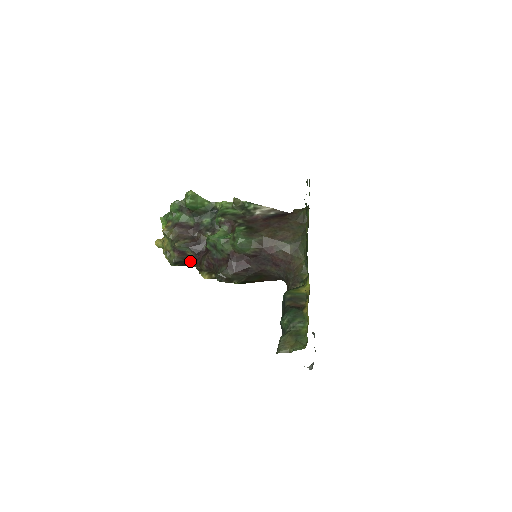
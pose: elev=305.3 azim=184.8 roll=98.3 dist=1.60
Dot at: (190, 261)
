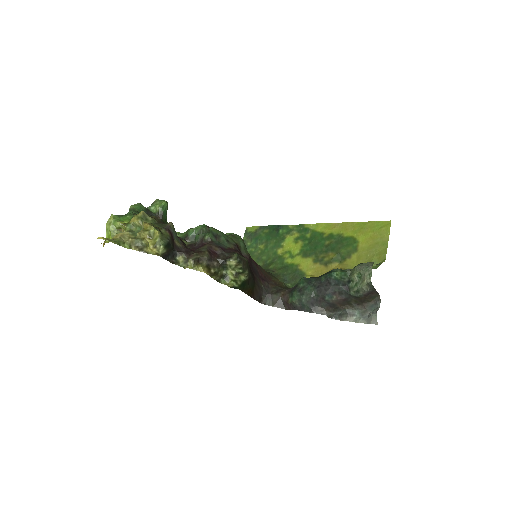
Dot at: (173, 256)
